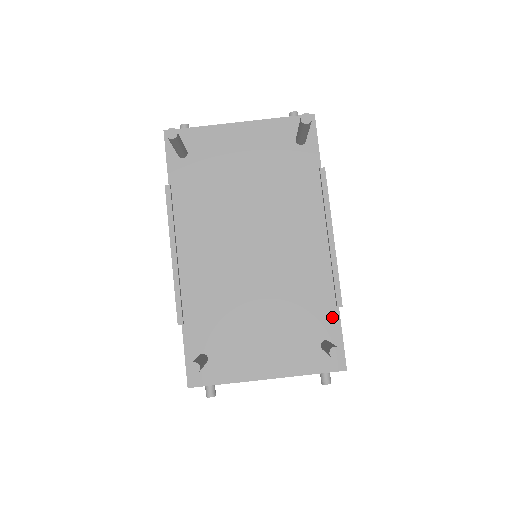
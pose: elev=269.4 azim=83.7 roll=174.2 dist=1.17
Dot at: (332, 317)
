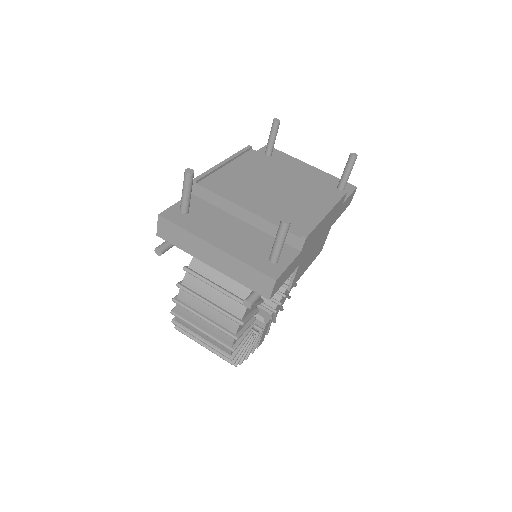
Dot at: (291, 252)
